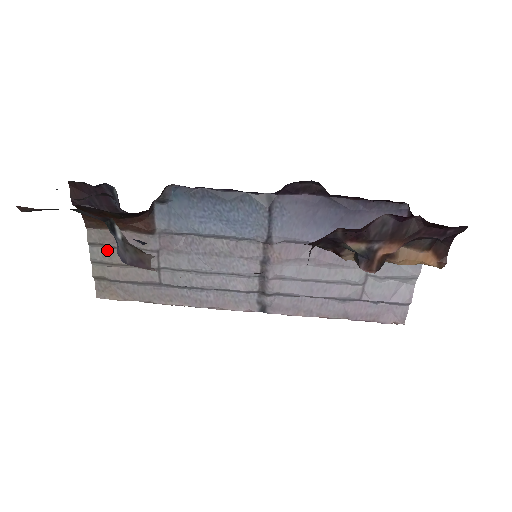
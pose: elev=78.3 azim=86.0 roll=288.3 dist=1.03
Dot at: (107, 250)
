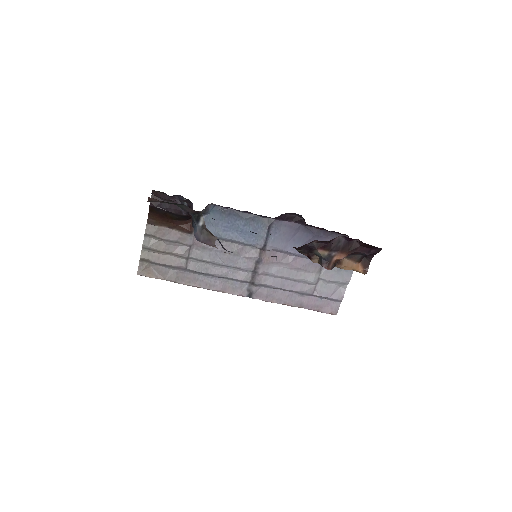
Dot at: (156, 241)
